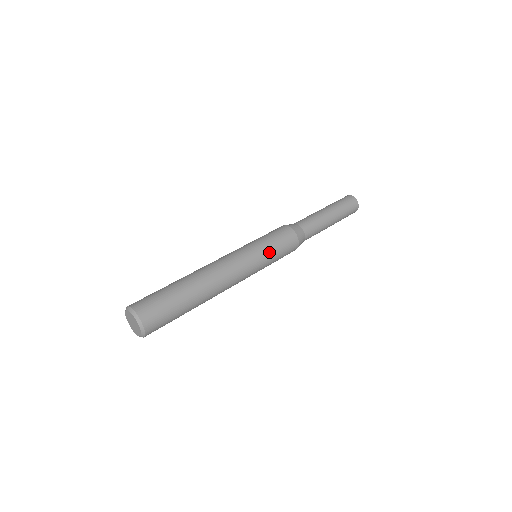
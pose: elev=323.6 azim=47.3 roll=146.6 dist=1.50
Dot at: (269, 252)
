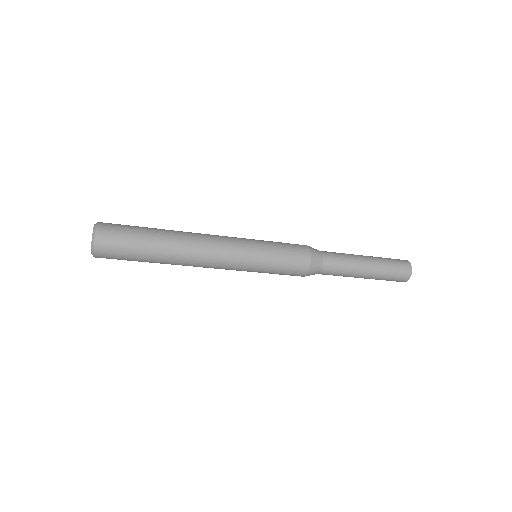
Dot at: (268, 249)
